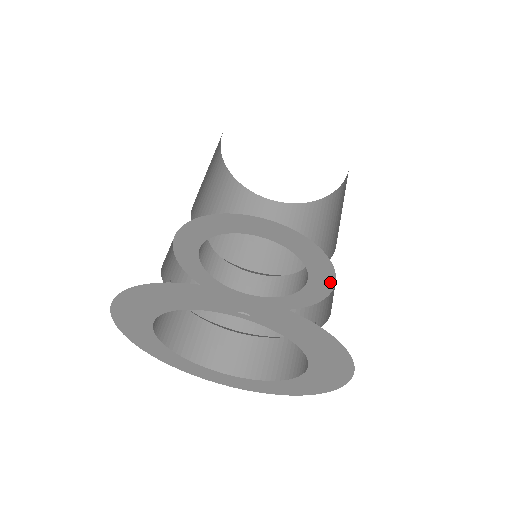
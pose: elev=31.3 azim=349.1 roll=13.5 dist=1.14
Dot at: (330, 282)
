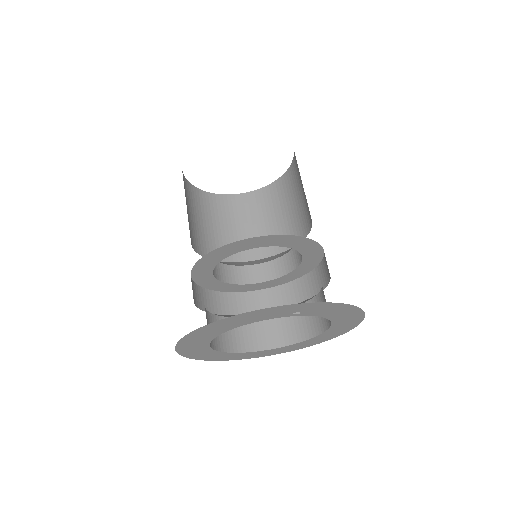
Dot at: (318, 259)
